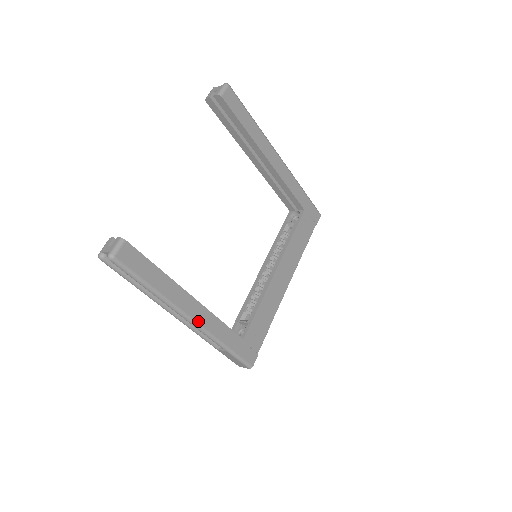
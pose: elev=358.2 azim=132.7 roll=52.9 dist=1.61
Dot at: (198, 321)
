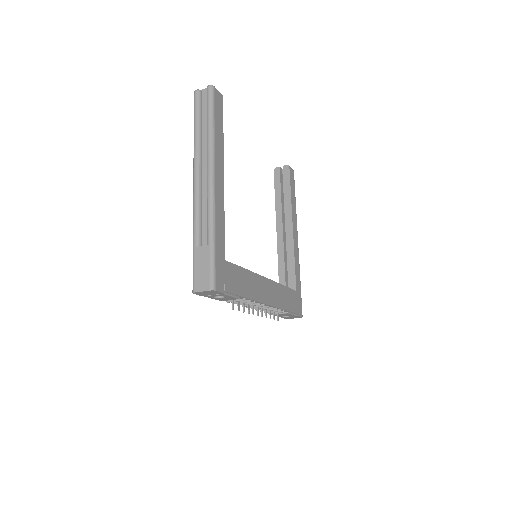
Dot at: (216, 188)
